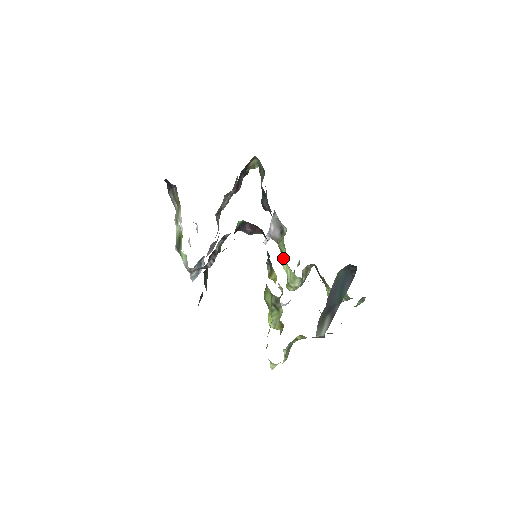
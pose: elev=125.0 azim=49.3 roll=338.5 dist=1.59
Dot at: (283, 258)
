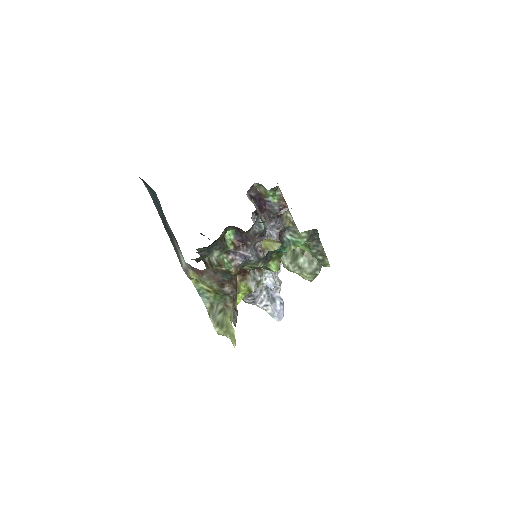
Dot at: occluded
